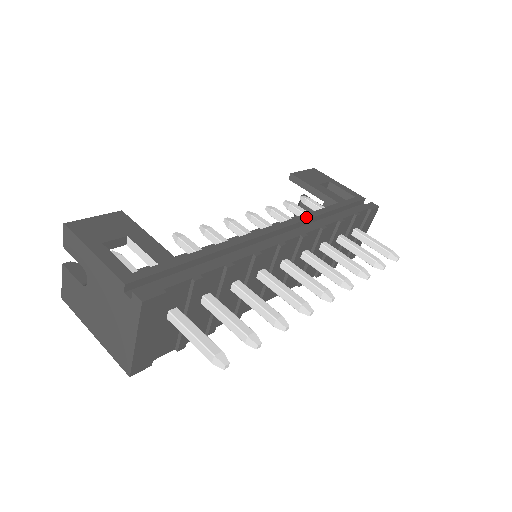
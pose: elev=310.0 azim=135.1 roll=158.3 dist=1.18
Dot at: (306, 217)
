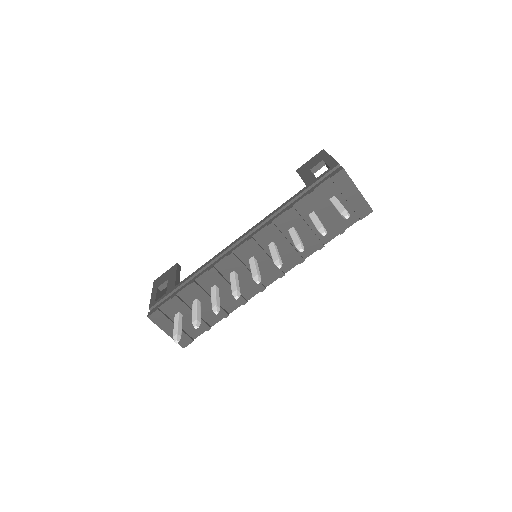
Dot at: (265, 219)
